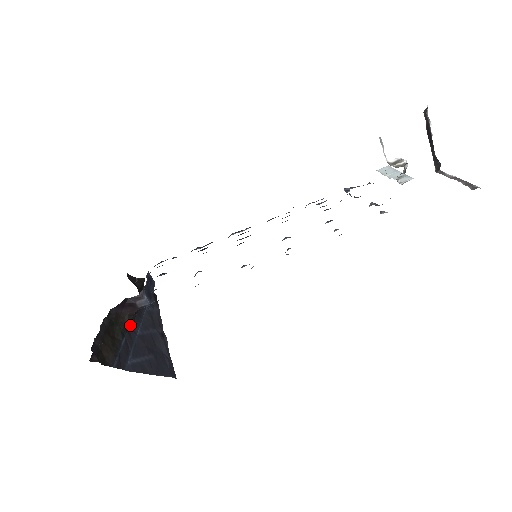
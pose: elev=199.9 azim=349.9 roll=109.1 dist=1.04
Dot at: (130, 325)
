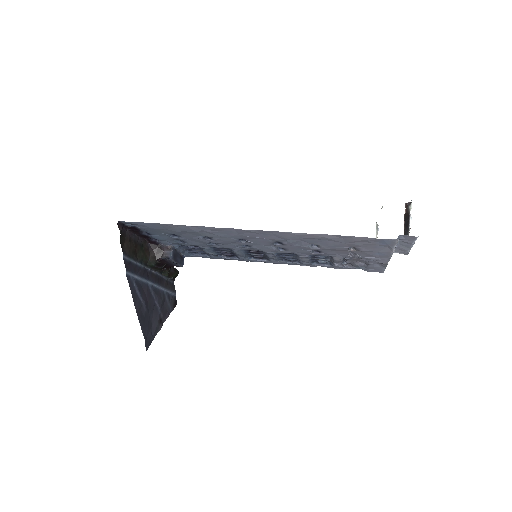
Dot at: (150, 264)
